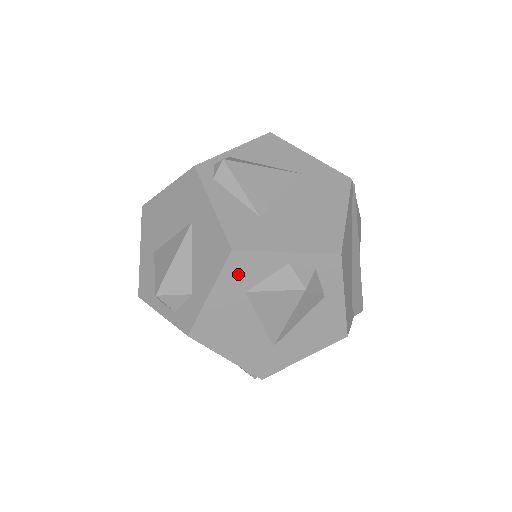
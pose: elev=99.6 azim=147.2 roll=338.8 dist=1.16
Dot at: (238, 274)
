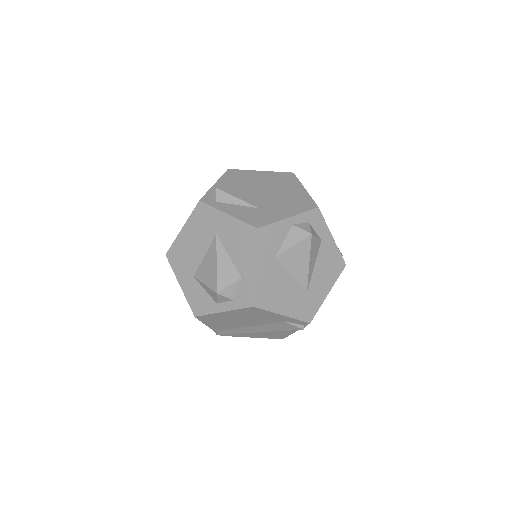
Dot at: (267, 245)
